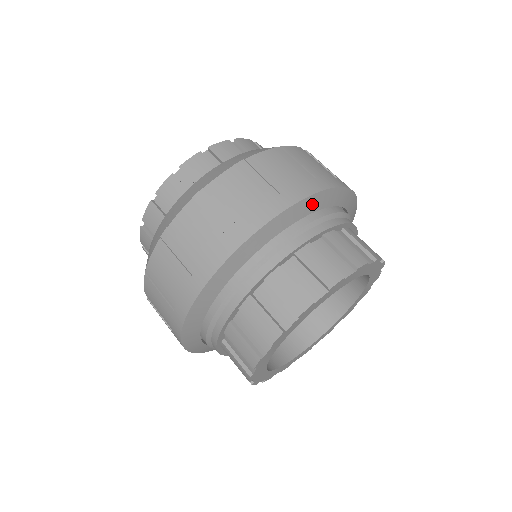
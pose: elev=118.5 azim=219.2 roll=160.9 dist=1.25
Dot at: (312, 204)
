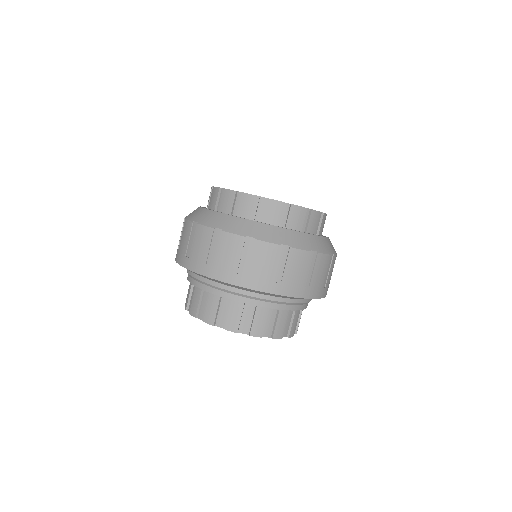
Dot at: occluded
